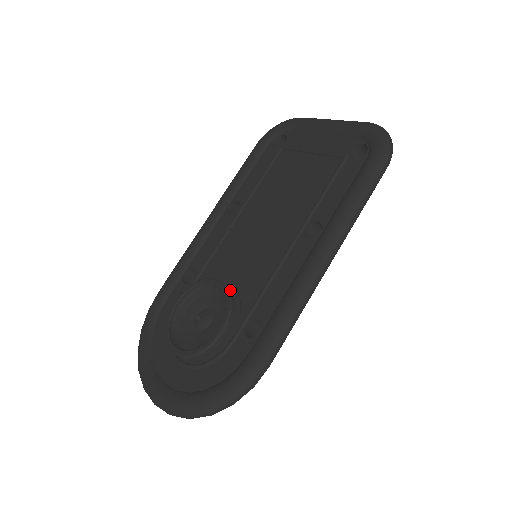
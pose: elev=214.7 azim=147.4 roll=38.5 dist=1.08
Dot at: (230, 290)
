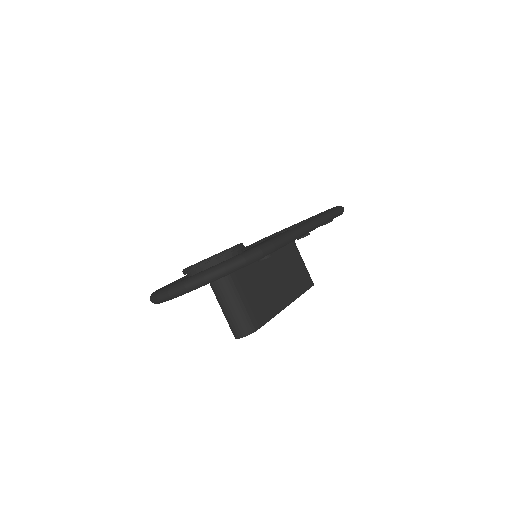
Dot at: occluded
